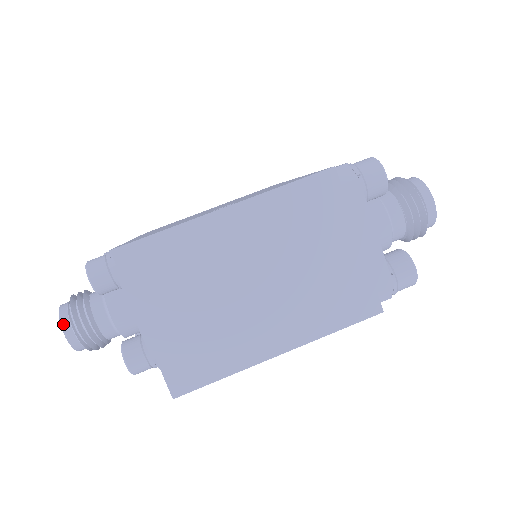
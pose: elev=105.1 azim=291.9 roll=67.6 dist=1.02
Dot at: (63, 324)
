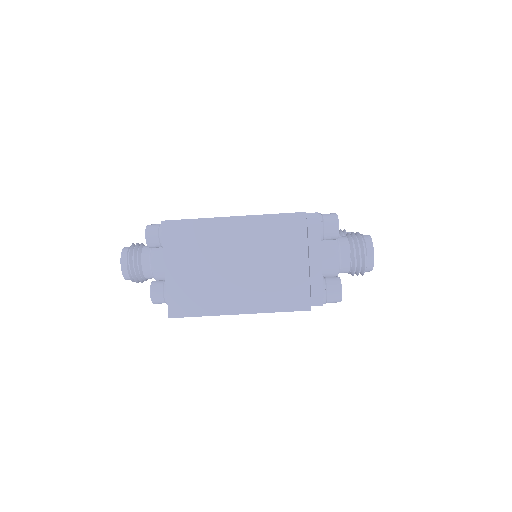
Dot at: (122, 259)
